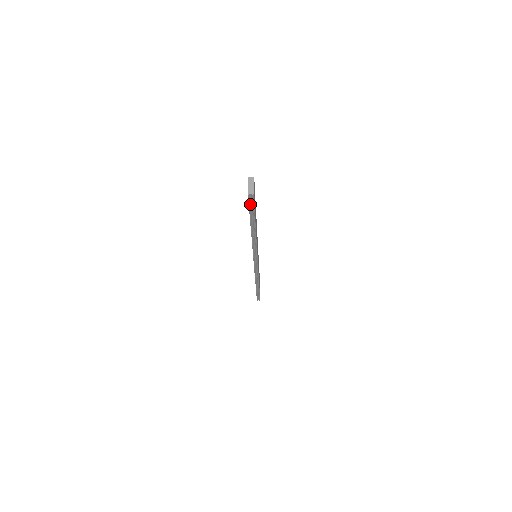
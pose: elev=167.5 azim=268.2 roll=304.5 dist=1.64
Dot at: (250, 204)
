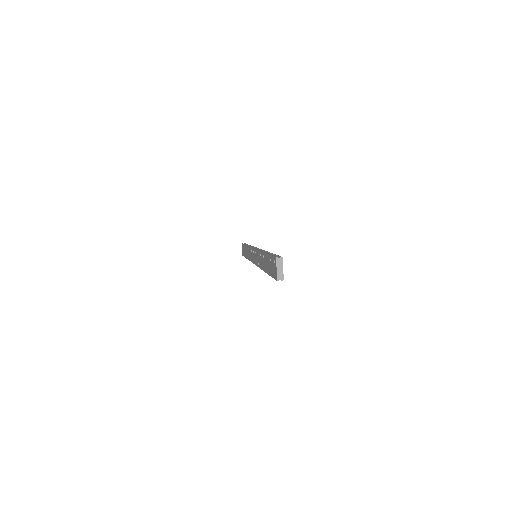
Dot at: occluded
